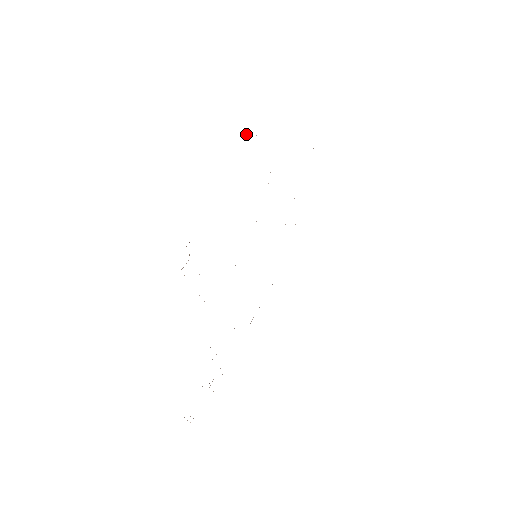
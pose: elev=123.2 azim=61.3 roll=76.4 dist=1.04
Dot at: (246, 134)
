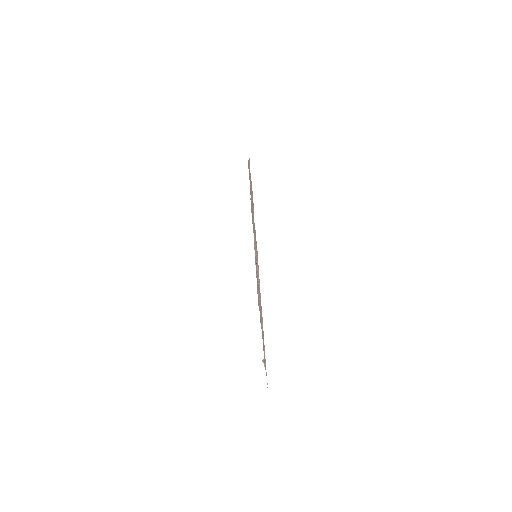
Dot at: (263, 331)
